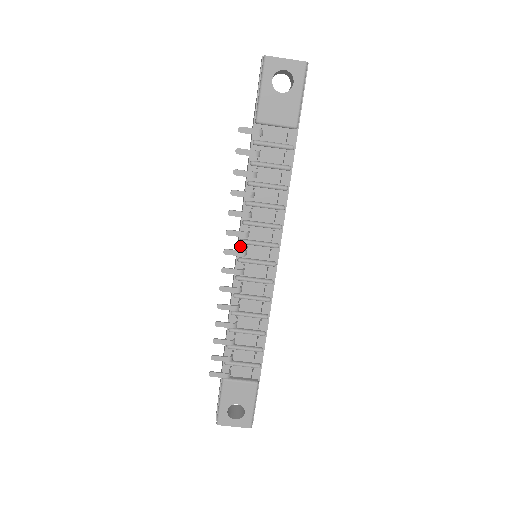
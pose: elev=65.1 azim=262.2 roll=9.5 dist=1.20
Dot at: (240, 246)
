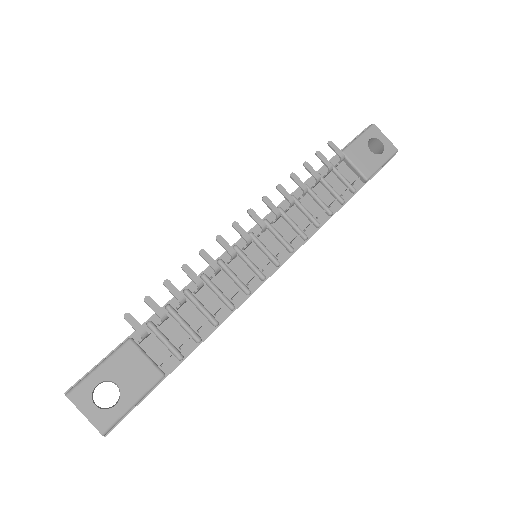
Dot at: occluded
